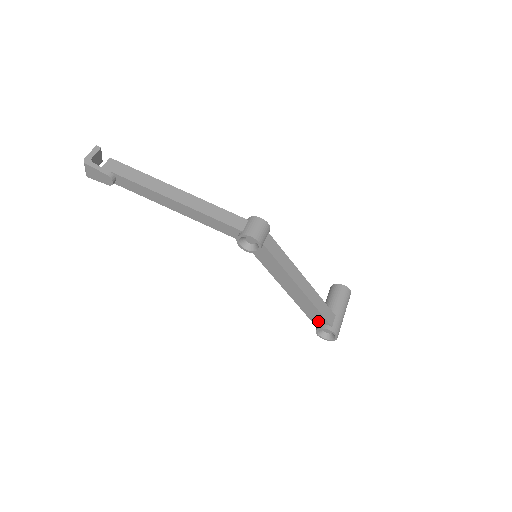
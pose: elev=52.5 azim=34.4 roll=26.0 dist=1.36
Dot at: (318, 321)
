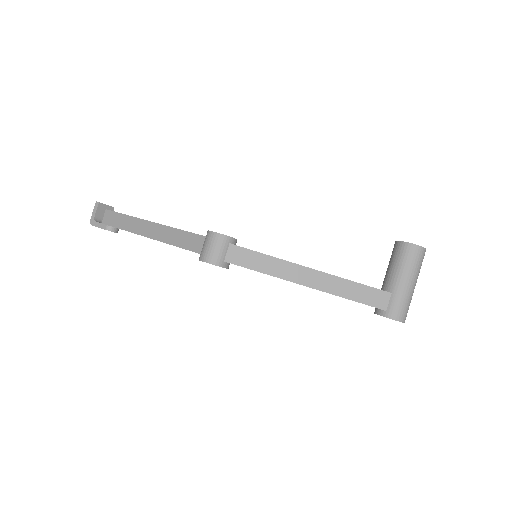
Dot at: occluded
